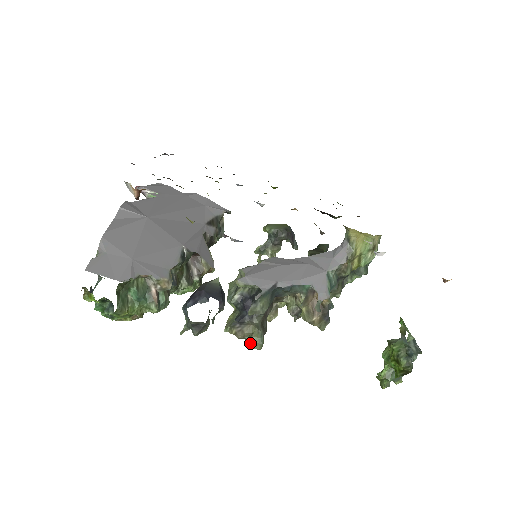
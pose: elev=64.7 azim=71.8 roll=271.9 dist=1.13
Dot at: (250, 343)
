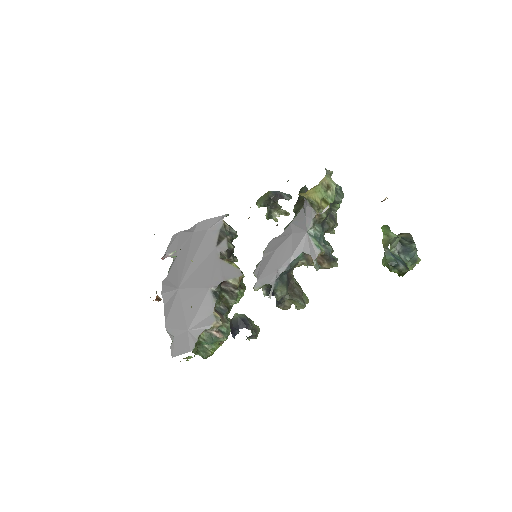
Dot at: (296, 308)
